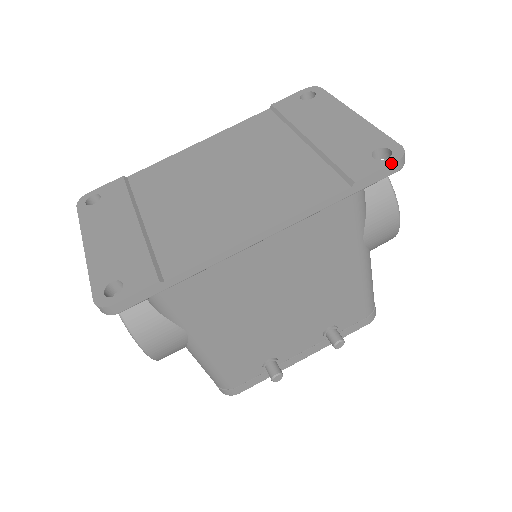
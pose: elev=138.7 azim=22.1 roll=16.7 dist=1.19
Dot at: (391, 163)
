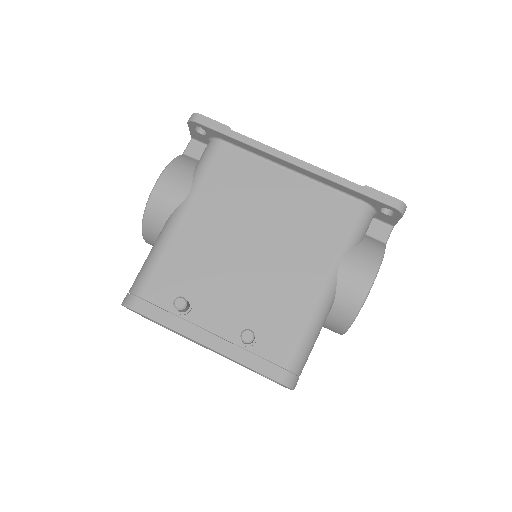
Dot at: (394, 197)
